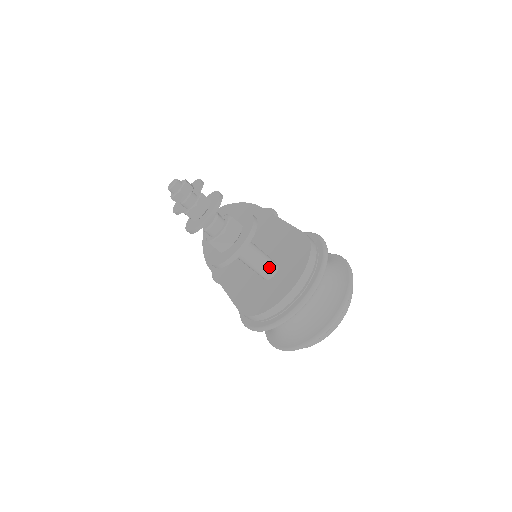
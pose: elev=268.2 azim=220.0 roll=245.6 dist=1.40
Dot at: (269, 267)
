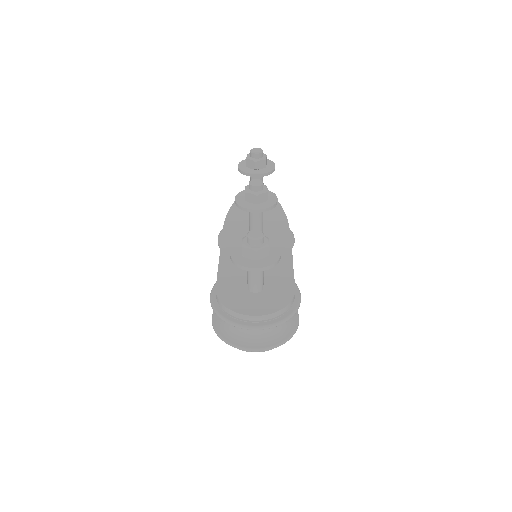
Dot at: (257, 286)
